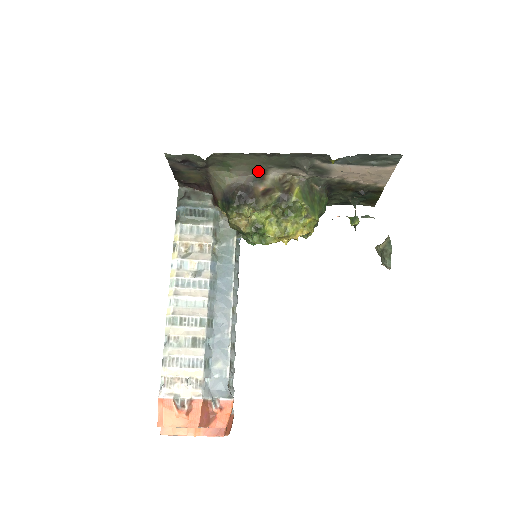
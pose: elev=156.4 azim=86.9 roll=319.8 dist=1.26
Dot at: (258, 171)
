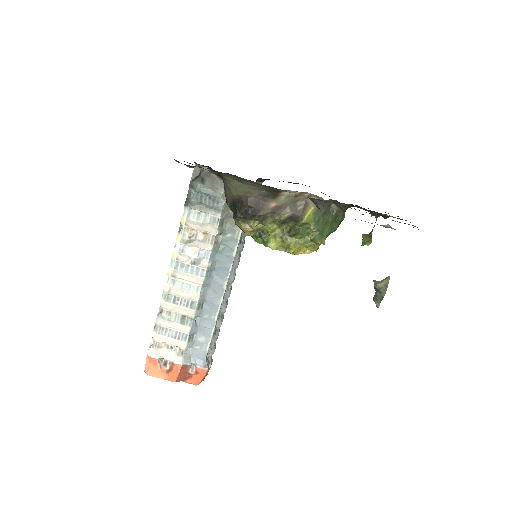
Dot at: (272, 190)
